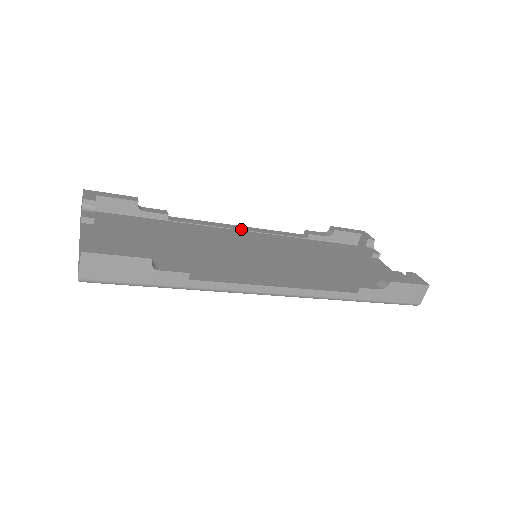
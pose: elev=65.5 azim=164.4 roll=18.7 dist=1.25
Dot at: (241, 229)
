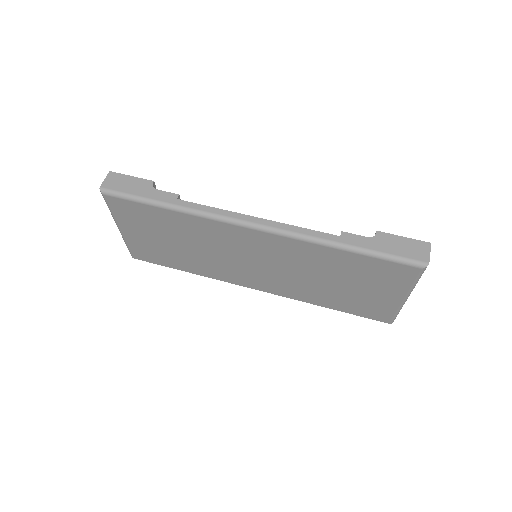
Dot at: occluded
